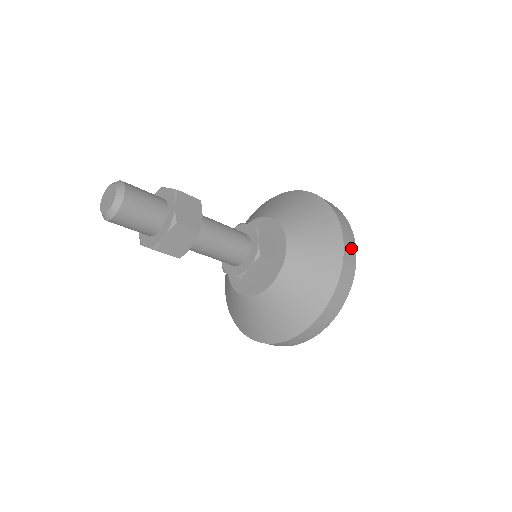
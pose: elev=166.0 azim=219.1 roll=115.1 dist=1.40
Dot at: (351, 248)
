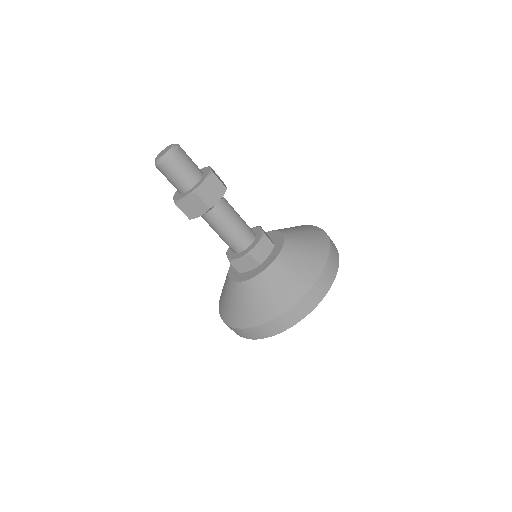
Dot at: (320, 291)
